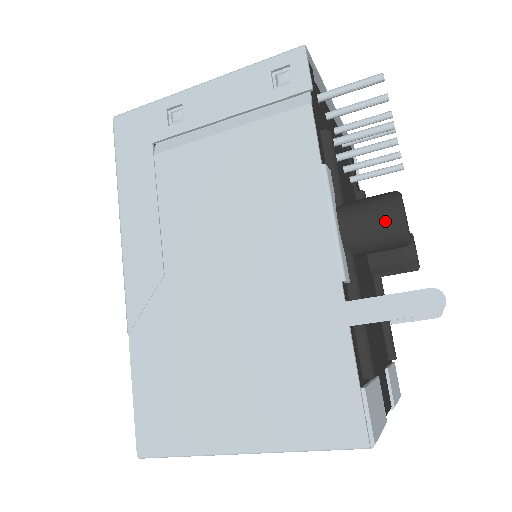
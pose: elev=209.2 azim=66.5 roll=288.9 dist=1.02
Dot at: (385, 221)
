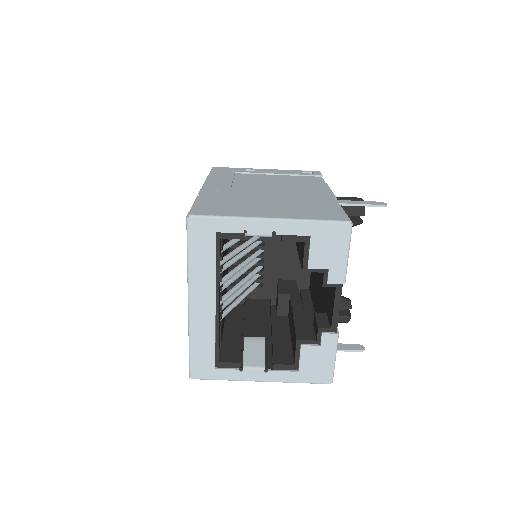
Dot at: (355, 199)
